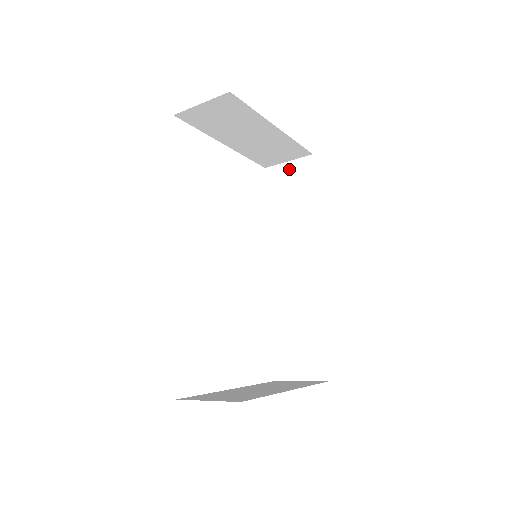
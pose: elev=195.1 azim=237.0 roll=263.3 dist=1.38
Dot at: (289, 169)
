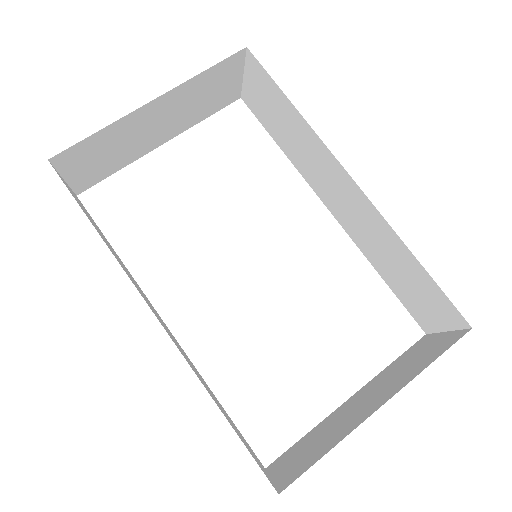
Dot at: (250, 84)
